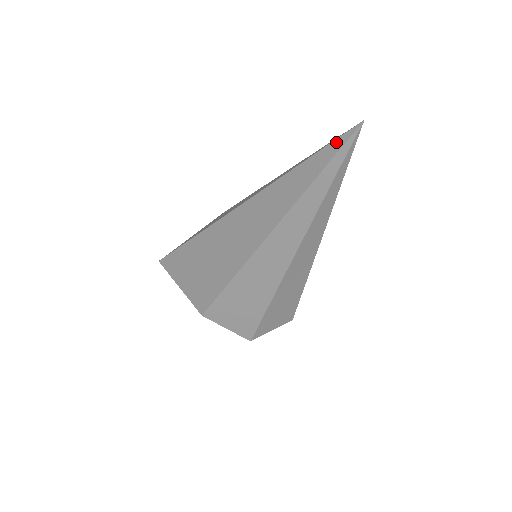
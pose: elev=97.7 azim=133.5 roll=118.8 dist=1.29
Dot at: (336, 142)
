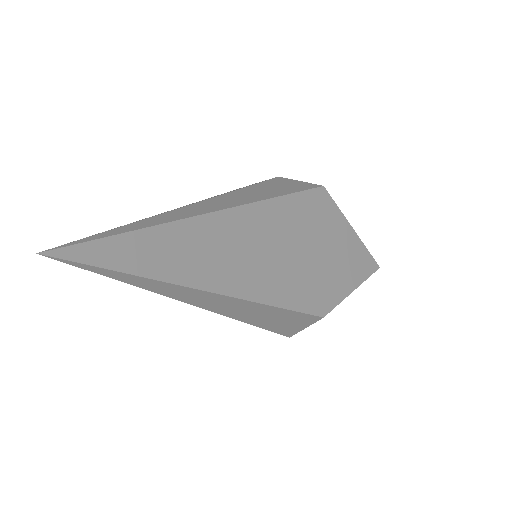
Dot at: occluded
